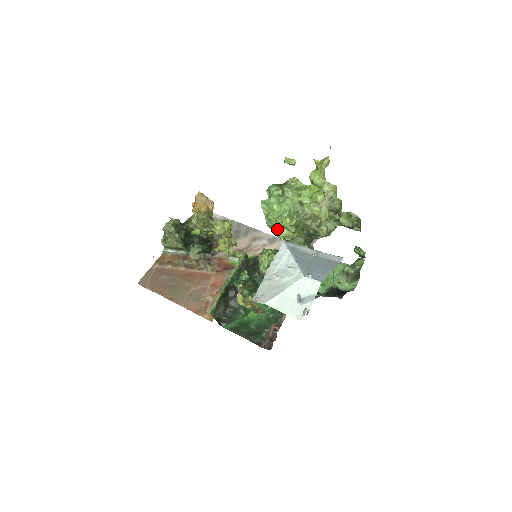
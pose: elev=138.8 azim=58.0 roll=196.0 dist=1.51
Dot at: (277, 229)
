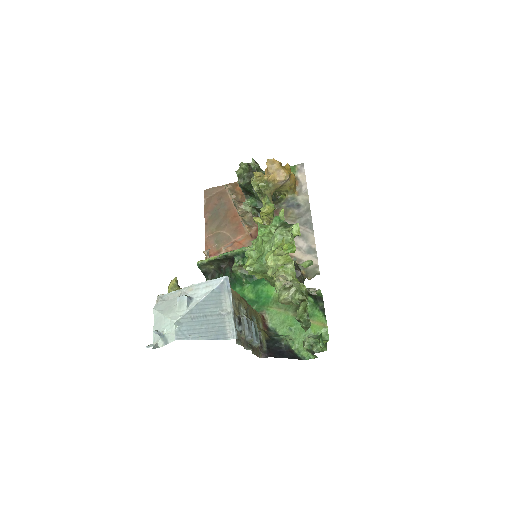
Dot at: occluded
